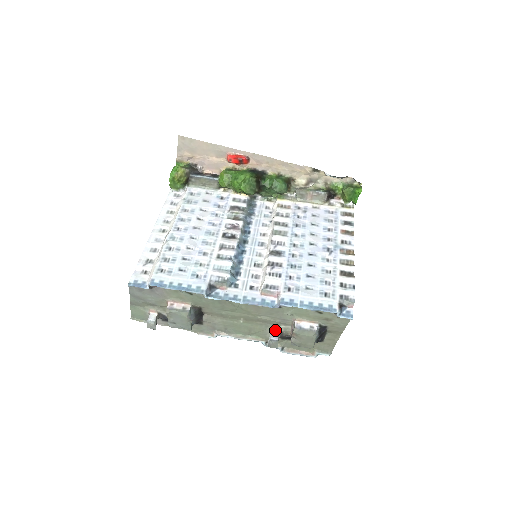
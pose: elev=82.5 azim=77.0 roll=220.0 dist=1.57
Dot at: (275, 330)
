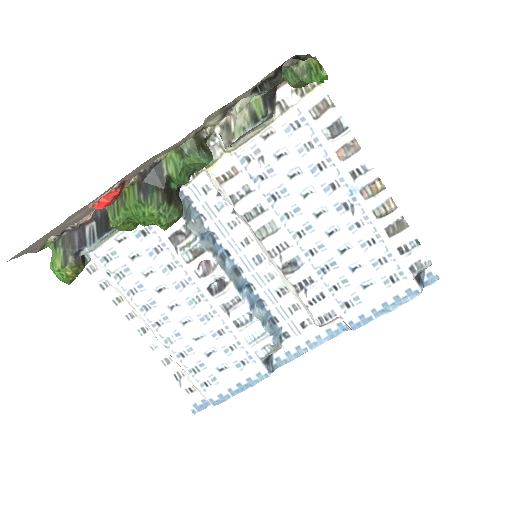
Dot at: occluded
